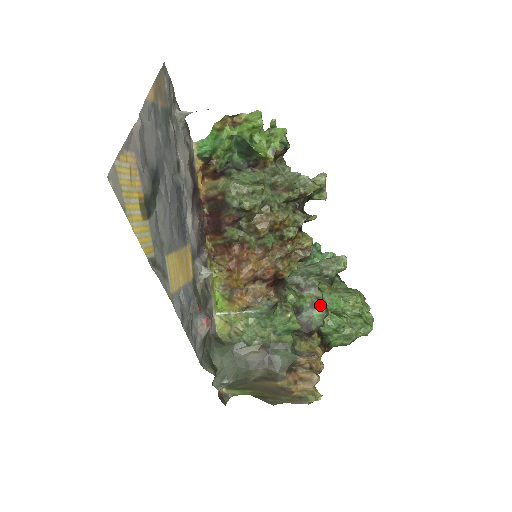
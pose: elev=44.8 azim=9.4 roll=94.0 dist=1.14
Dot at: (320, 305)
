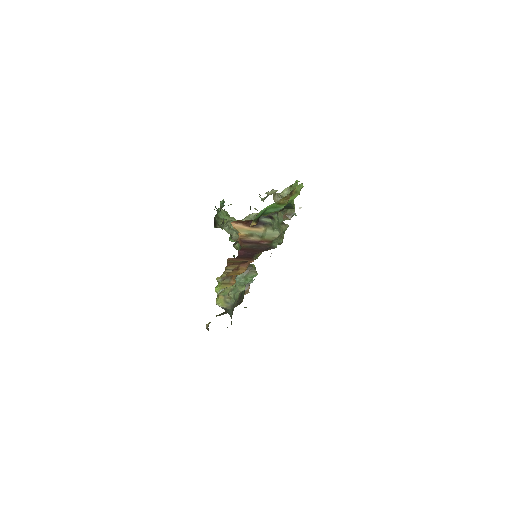
Dot at: occluded
